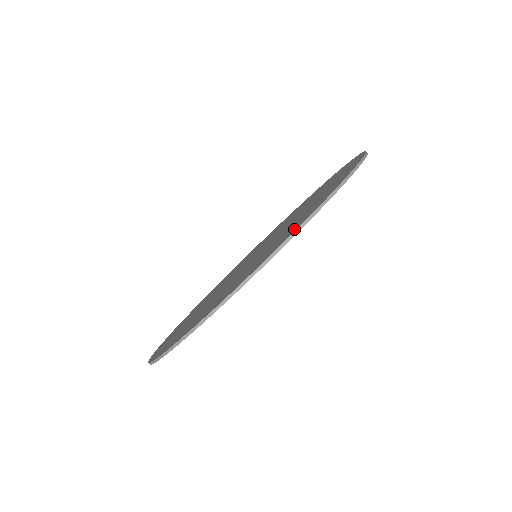
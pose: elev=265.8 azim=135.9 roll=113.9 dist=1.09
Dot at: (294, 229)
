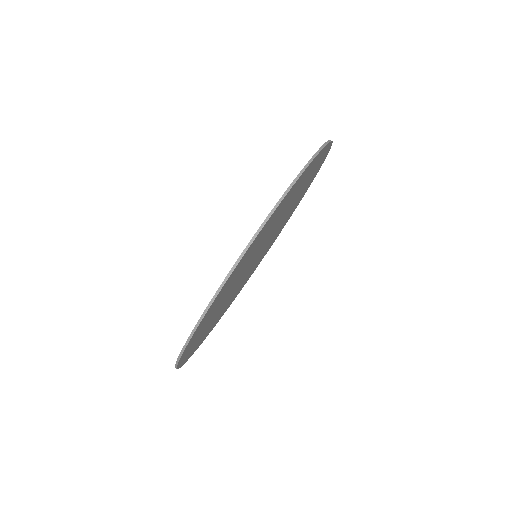
Dot at: occluded
